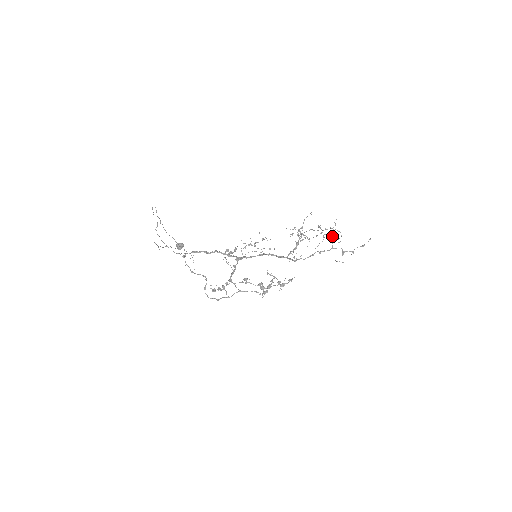
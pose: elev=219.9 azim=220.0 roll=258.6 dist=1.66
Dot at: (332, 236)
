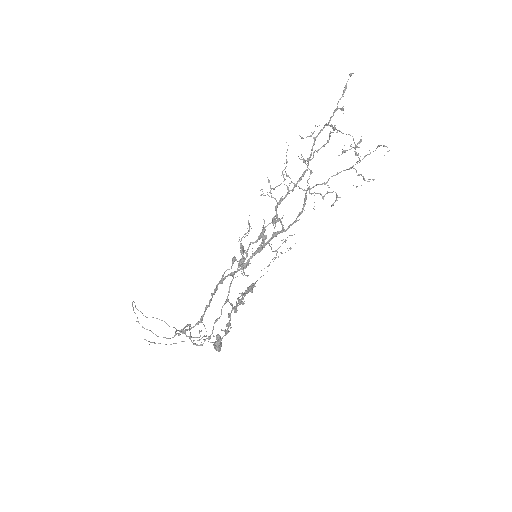
Dot at: (328, 141)
